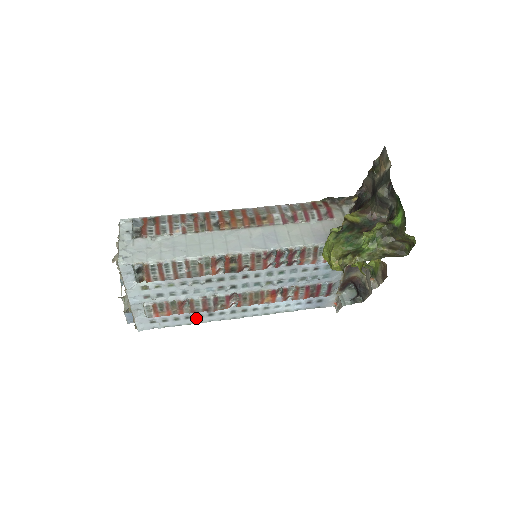
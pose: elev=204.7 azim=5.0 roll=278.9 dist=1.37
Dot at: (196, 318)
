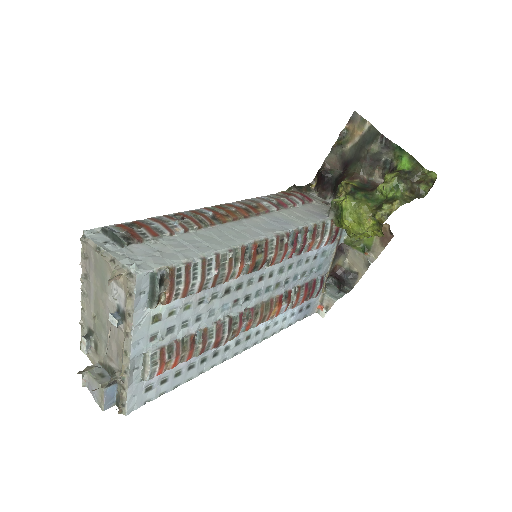
Dot at: (199, 365)
